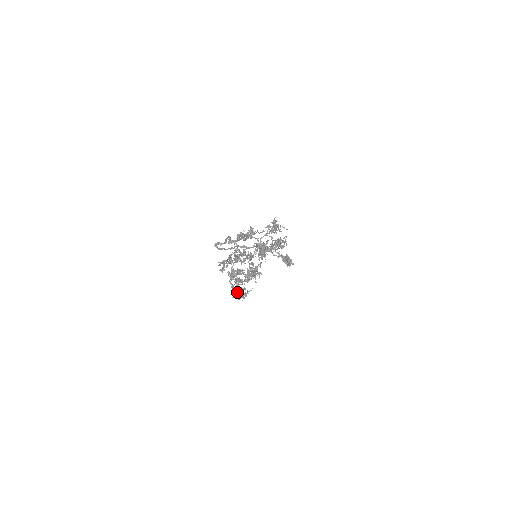
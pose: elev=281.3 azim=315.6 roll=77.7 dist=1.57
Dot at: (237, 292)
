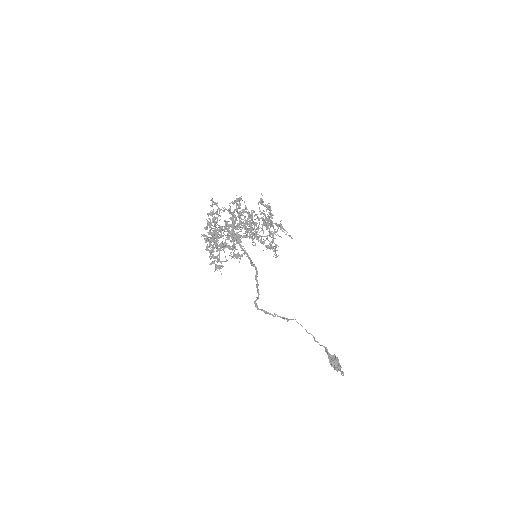
Dot at: (218, 266)
